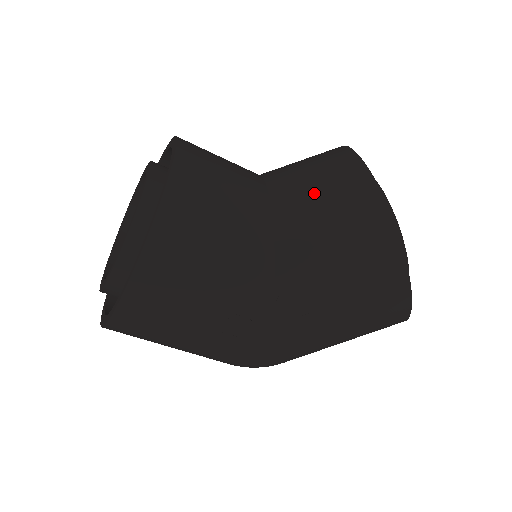
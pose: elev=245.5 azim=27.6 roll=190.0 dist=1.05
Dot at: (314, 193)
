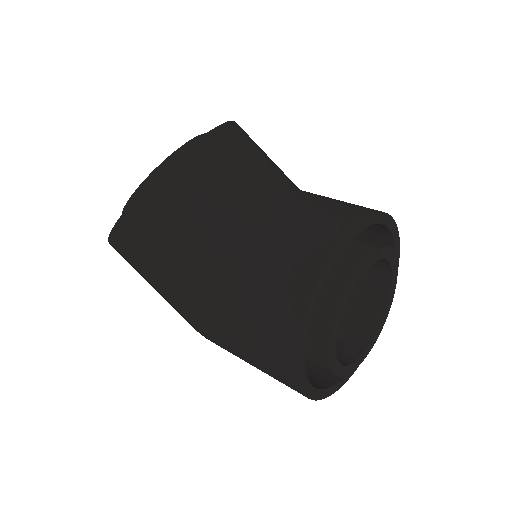
Dot at: (268, 256)
